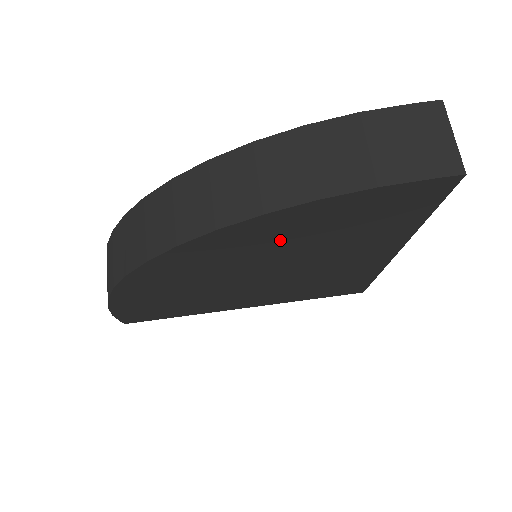
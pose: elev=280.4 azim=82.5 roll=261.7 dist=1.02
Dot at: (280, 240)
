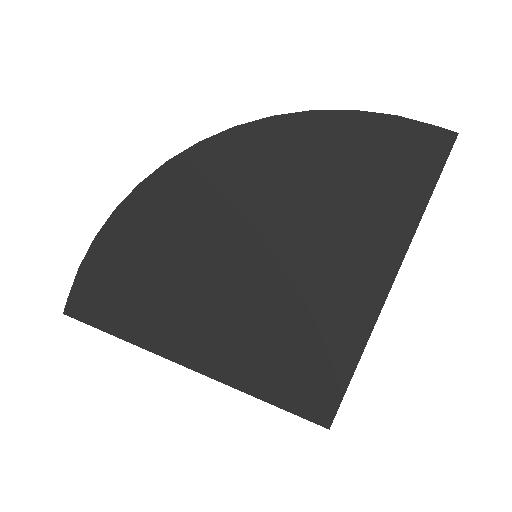
Dot at: (305, 171)
